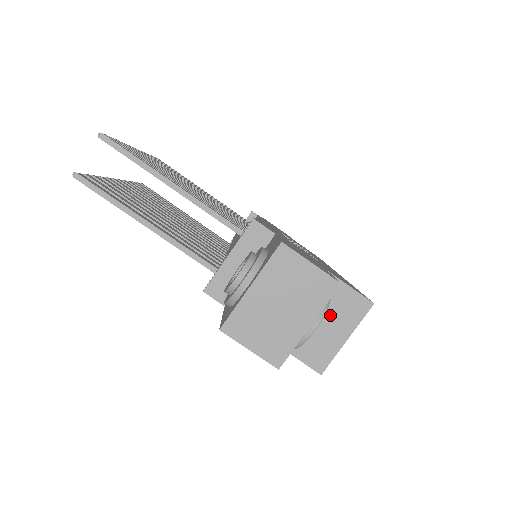
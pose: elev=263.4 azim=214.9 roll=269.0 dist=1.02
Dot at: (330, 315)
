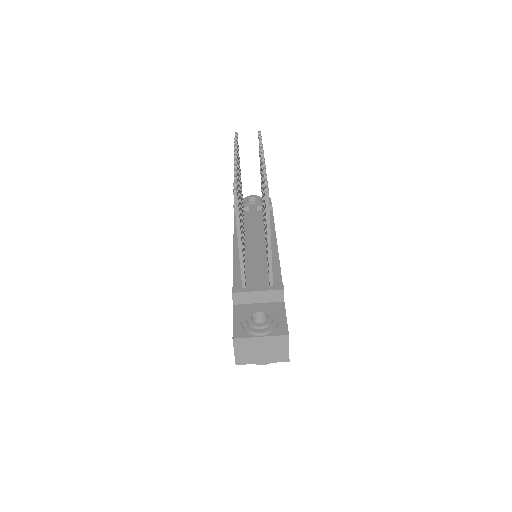
Dot at: occluded
